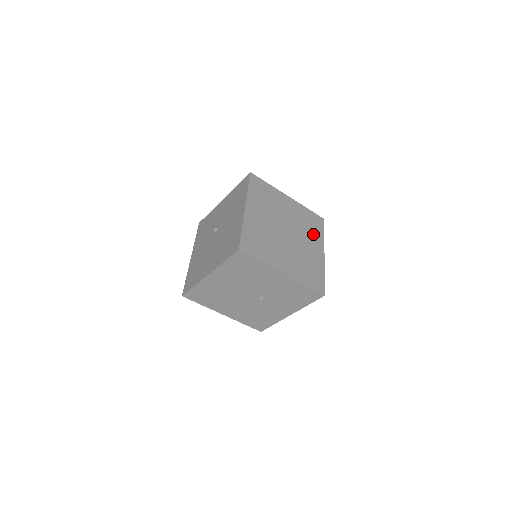
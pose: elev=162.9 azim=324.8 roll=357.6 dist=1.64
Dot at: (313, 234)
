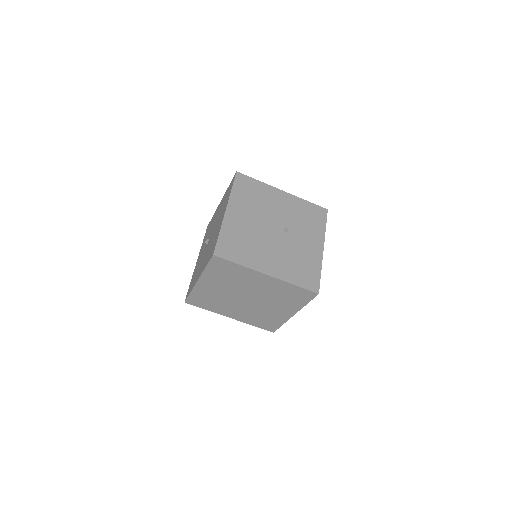
Dot at: occluded
